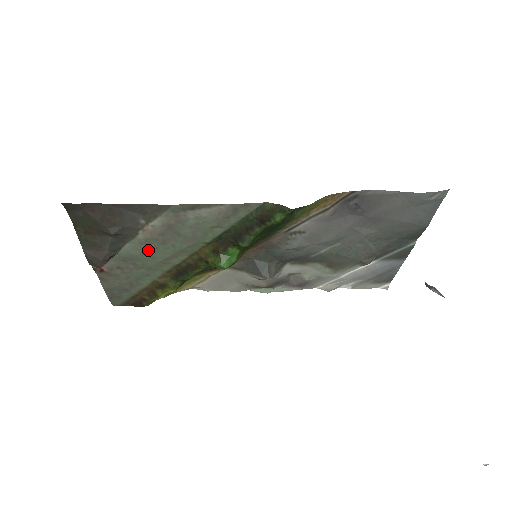
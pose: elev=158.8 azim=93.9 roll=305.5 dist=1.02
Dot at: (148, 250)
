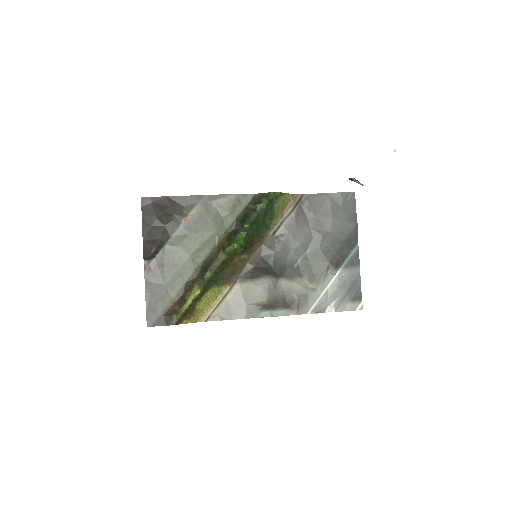
Dot at: (185, 240)
